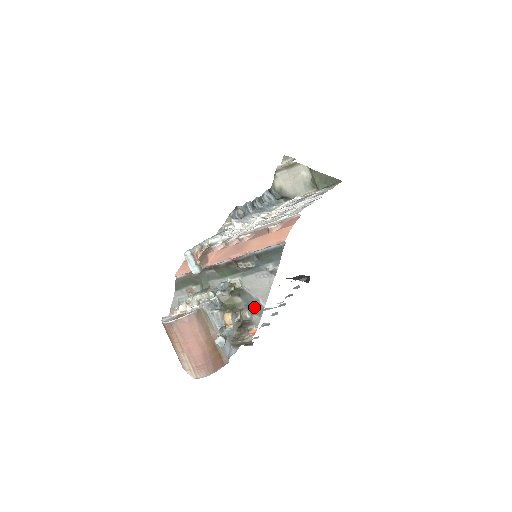
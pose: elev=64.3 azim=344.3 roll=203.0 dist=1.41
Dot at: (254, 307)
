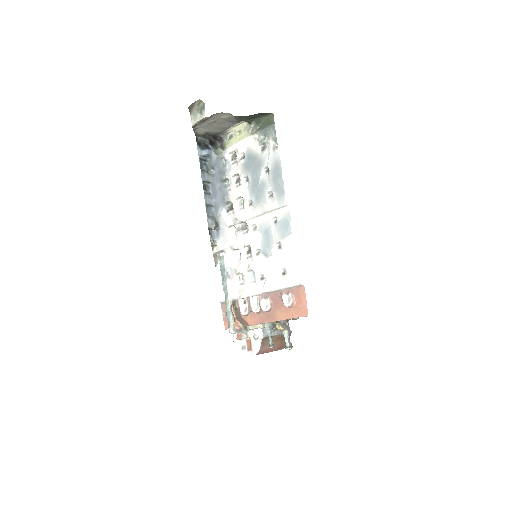
Dot at: occluded
